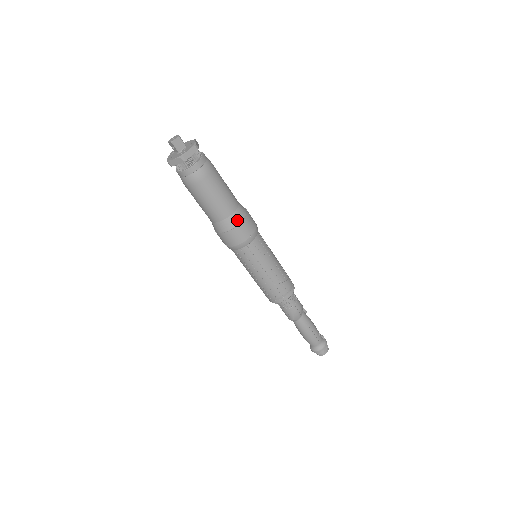
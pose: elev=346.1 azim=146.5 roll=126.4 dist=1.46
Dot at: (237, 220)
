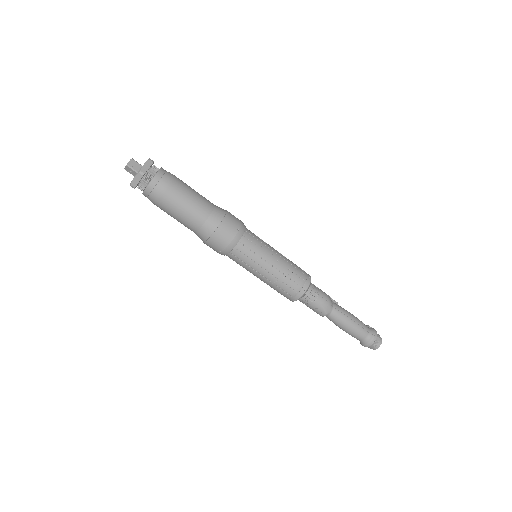
Dot at: (218, 218)
